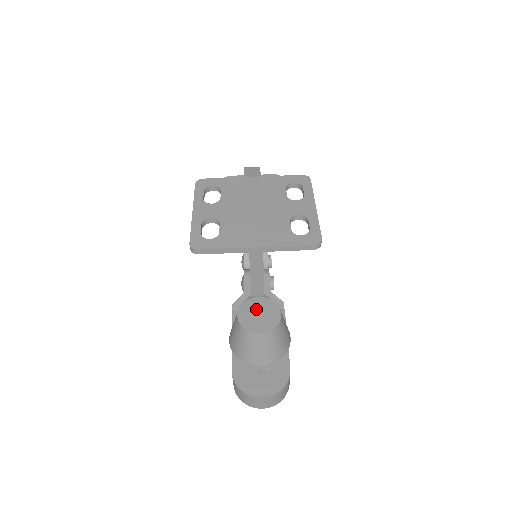
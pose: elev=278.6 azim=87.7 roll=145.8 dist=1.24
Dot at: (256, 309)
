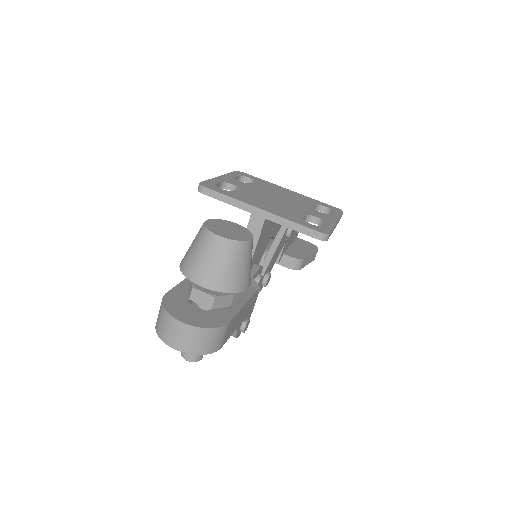
Dot at: (229, 226)
